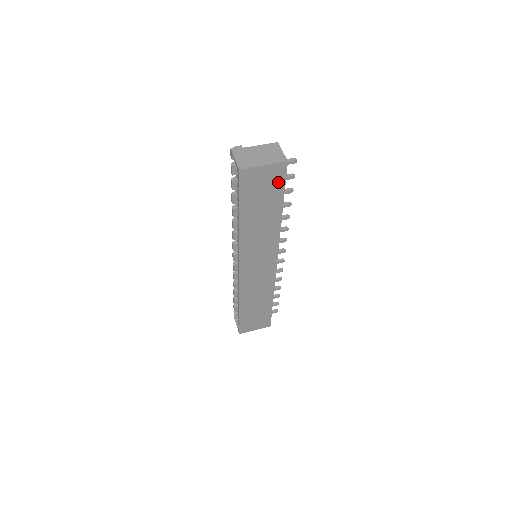
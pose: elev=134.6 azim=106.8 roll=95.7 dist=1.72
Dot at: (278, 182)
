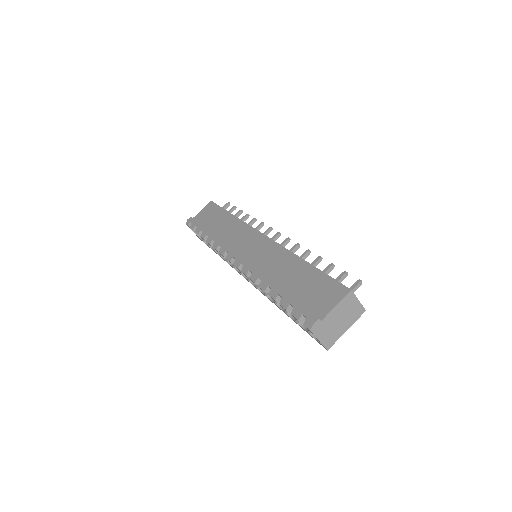
Dot at: occluded
